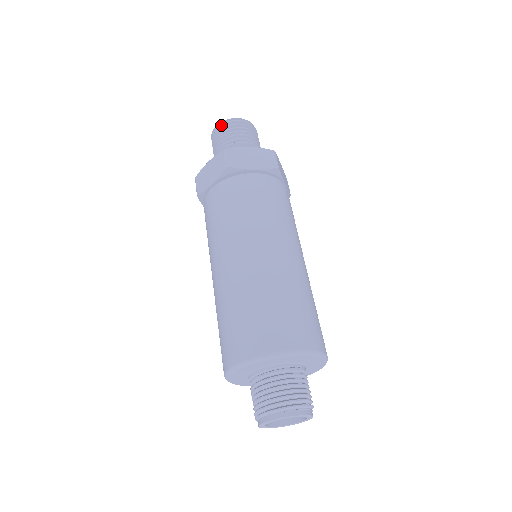
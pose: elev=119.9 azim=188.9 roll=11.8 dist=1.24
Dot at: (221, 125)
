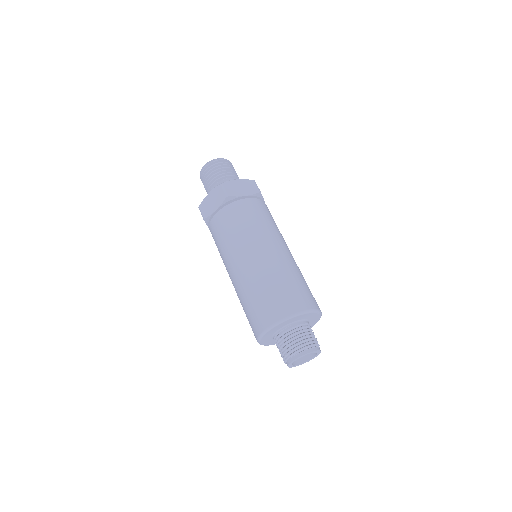
Dot at: occluded
